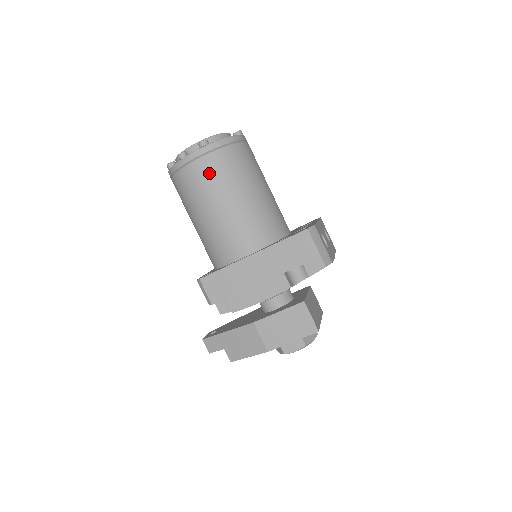
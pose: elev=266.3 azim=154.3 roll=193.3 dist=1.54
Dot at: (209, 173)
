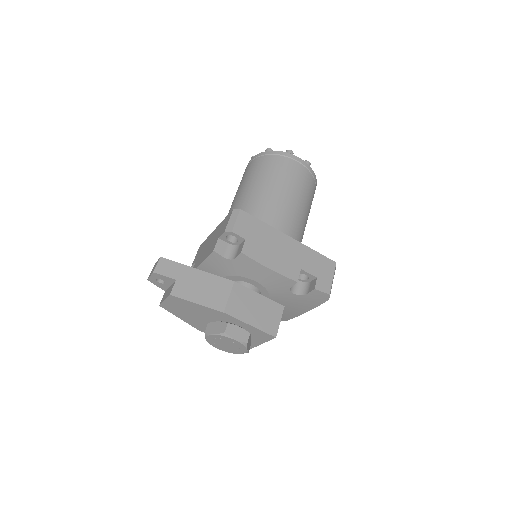
Dot at: (300, 176)
